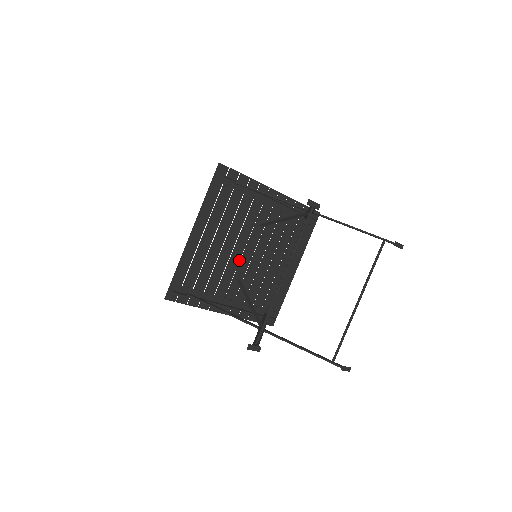
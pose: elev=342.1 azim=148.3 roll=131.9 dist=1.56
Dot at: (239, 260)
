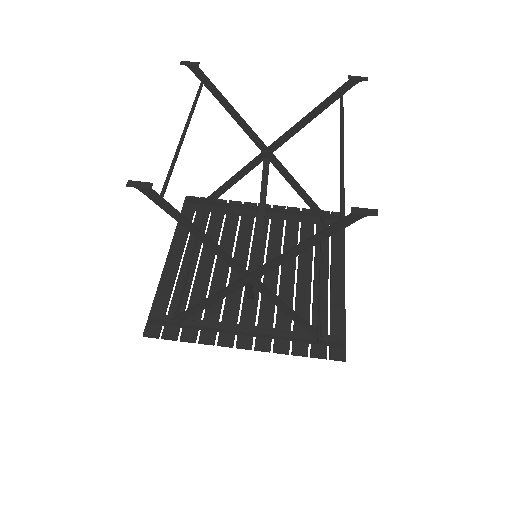
Dot at: occluded
